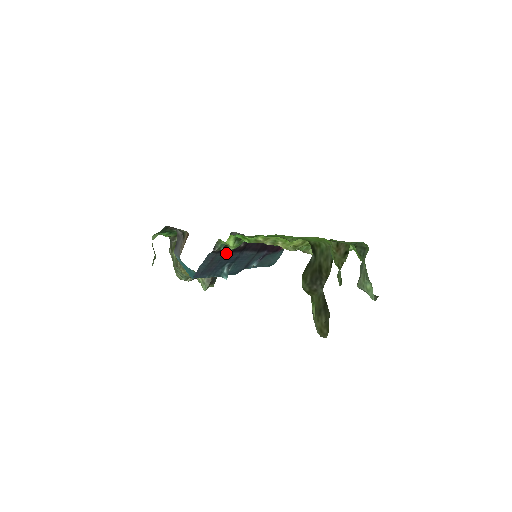
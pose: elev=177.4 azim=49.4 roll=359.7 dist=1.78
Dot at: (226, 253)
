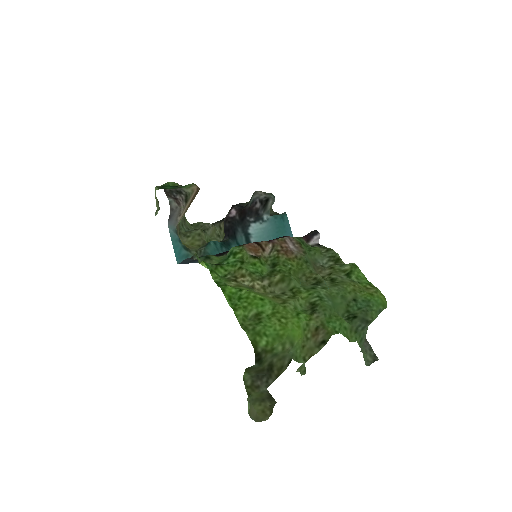
Dot at: occluded
